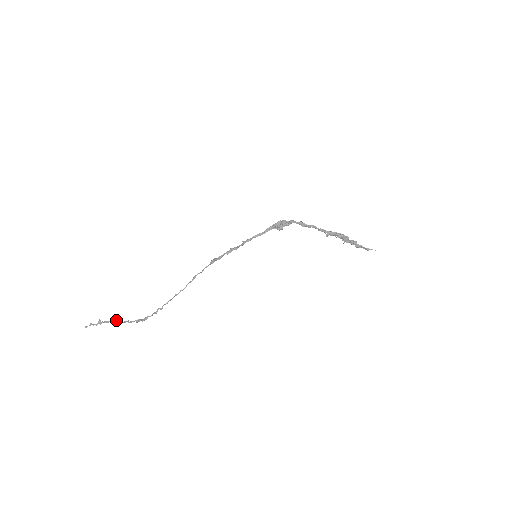
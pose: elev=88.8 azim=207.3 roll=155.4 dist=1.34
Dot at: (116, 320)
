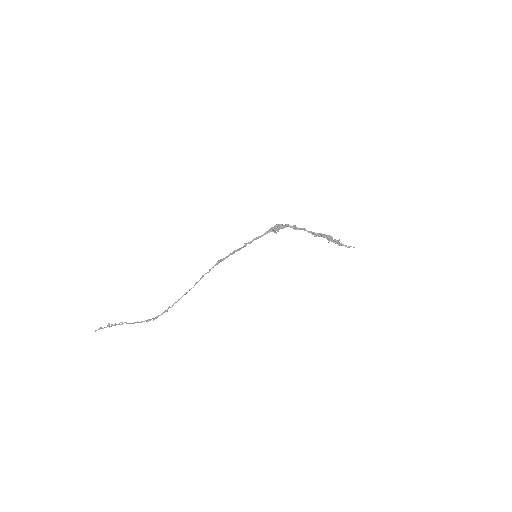
Dot at: (125, 322)
